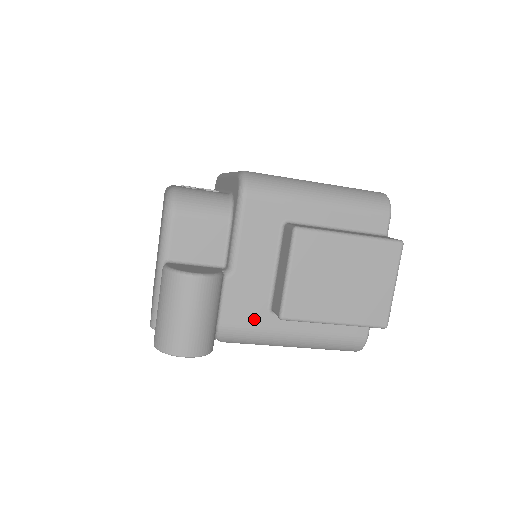
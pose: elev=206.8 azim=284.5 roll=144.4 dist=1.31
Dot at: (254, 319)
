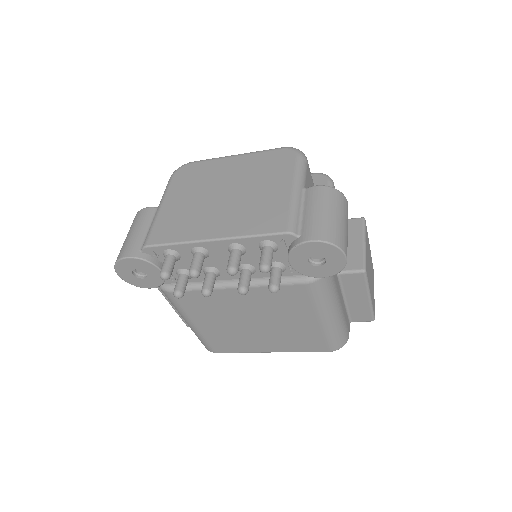
Dot at: occluded
